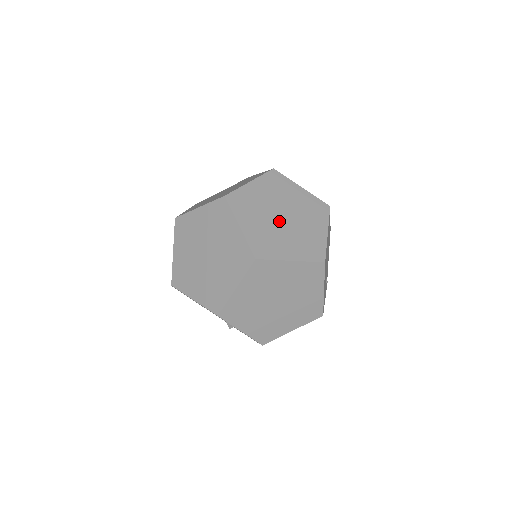
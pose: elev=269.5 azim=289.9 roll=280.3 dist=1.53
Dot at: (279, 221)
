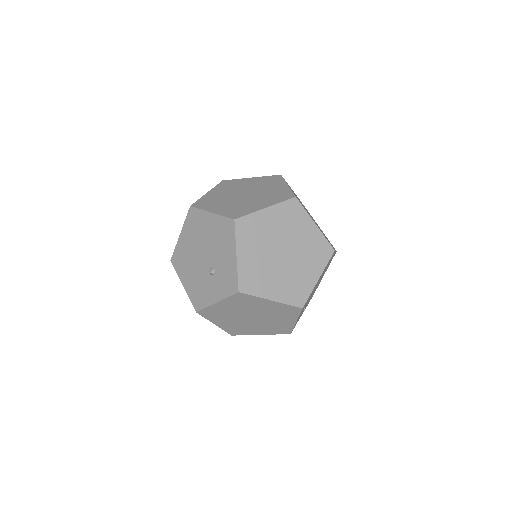
Dot at: (309, 214)
